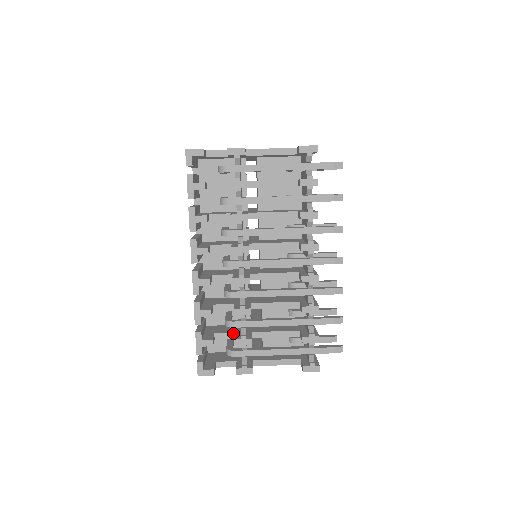
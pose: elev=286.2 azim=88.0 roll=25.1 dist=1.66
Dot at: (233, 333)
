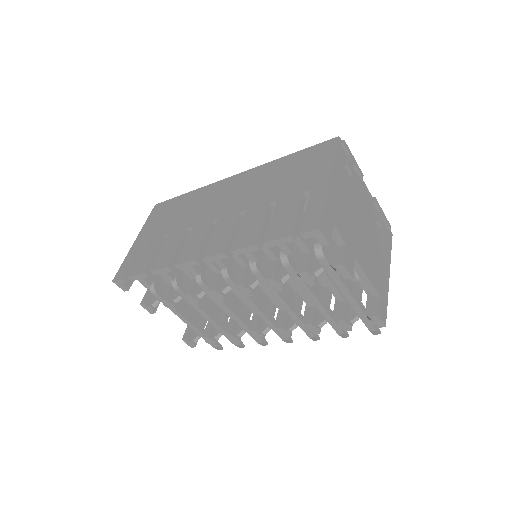
Dot at: (171, 282)
